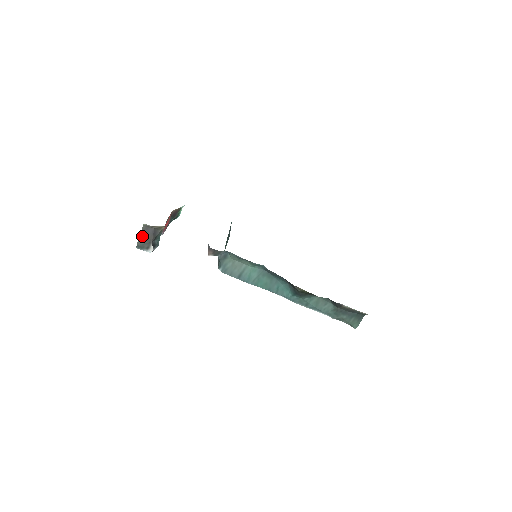
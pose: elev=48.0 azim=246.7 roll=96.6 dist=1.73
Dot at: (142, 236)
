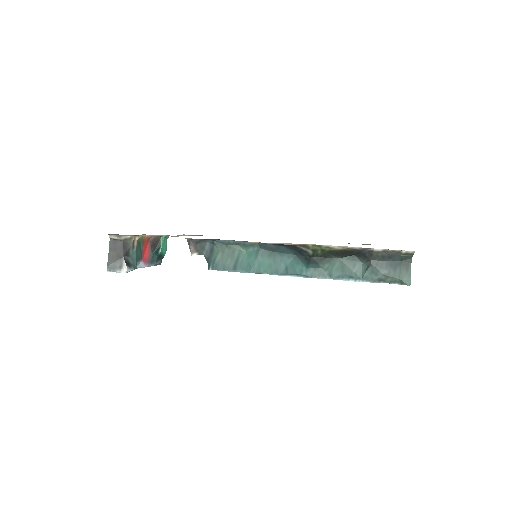
Dot at: (111, 254)
